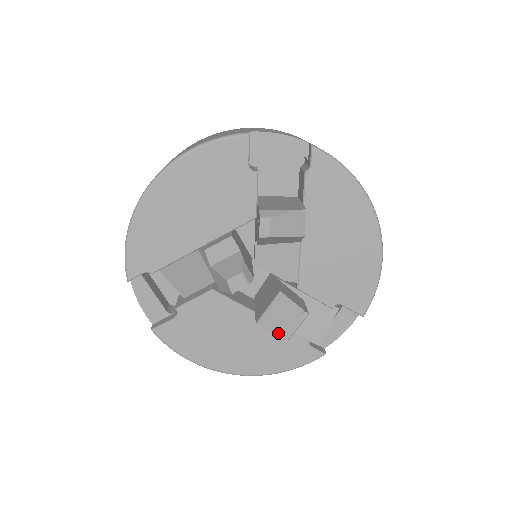
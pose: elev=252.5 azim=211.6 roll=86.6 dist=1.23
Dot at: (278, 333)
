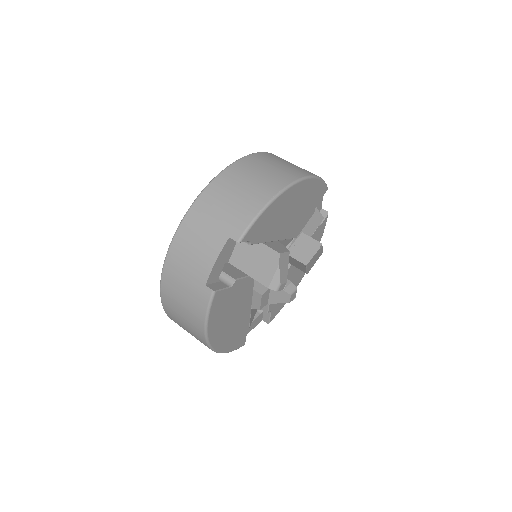
Dot at: occluded
